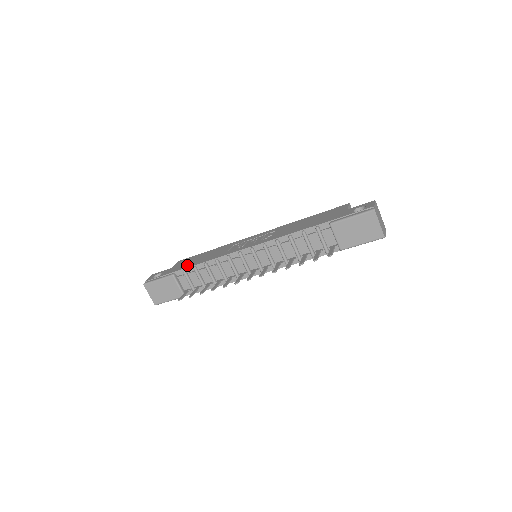
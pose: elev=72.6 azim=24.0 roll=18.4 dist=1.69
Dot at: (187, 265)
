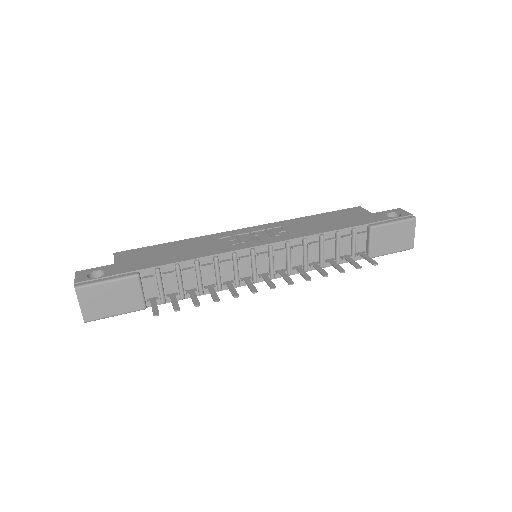
Dot at: (157, 261)
